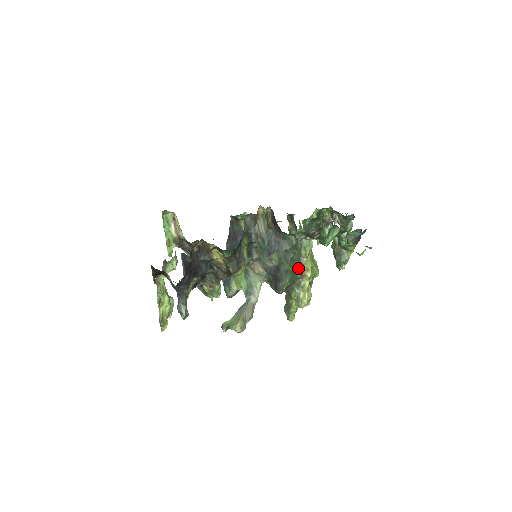
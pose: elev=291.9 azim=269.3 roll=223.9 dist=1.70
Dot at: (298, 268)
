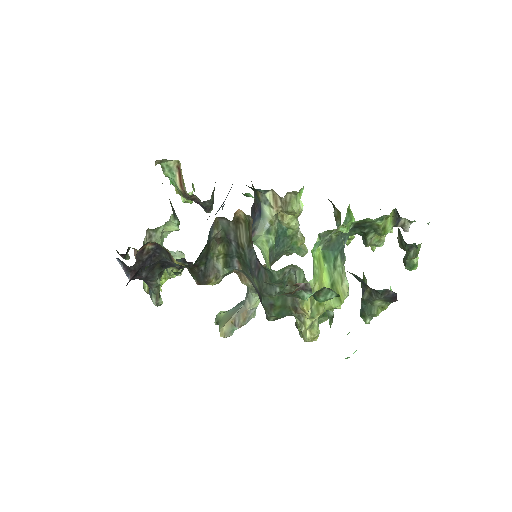
Dot at: (291, 304)
